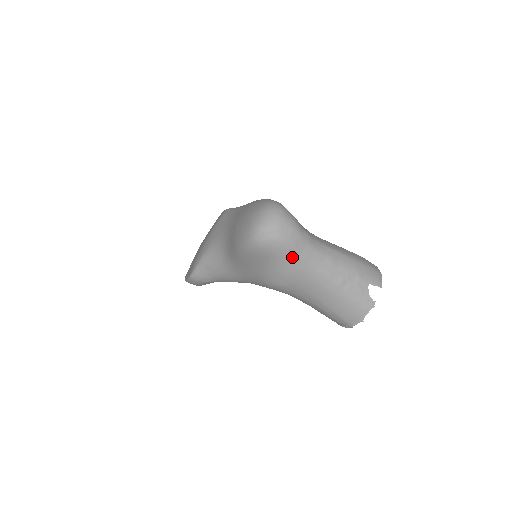
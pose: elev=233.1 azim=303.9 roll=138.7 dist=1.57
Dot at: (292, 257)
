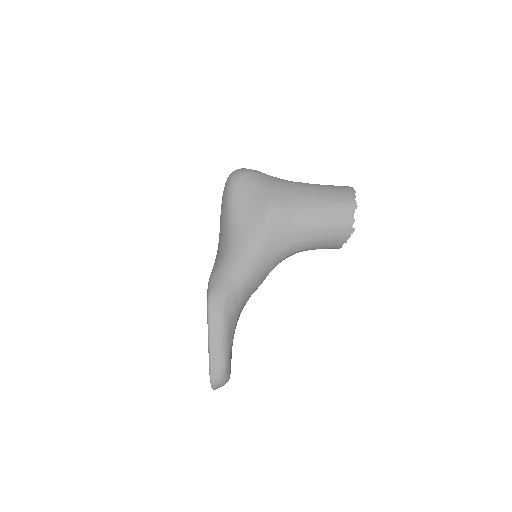
Dot at: (266, 177)
